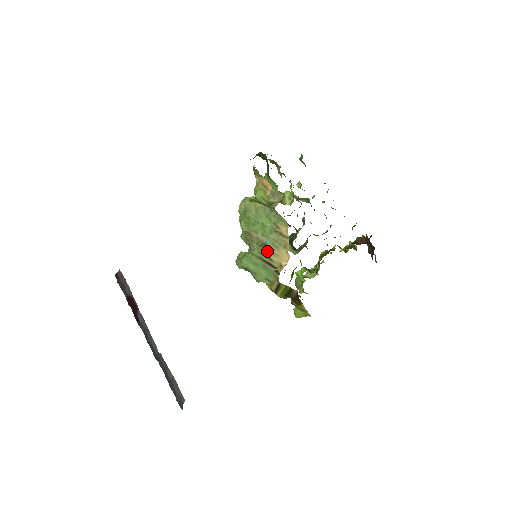
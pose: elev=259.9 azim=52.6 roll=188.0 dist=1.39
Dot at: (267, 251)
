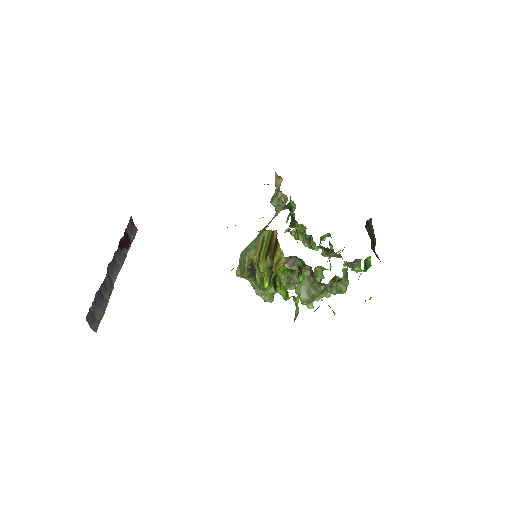
Dot at: (264, 228)
